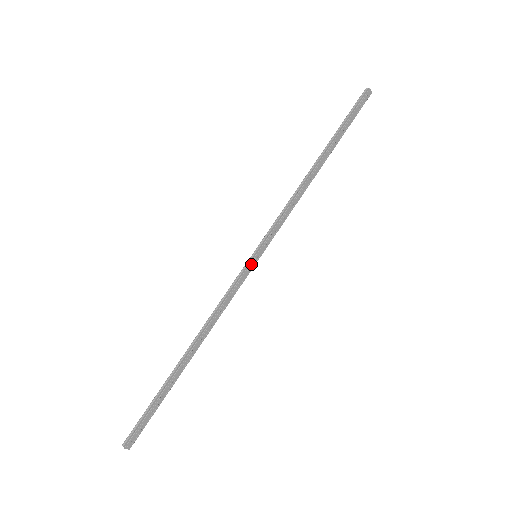
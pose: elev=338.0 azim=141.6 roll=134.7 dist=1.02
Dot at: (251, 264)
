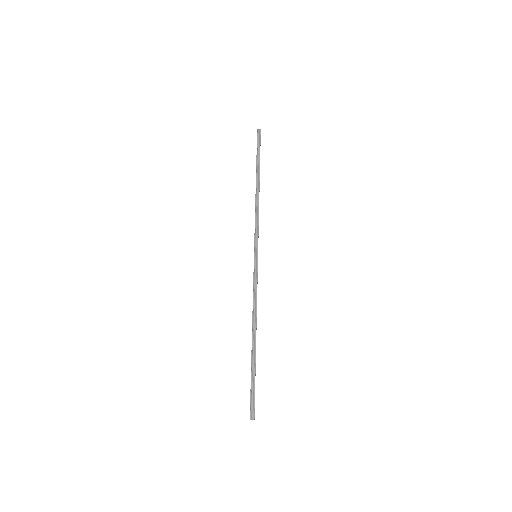
Dot at: occluded
